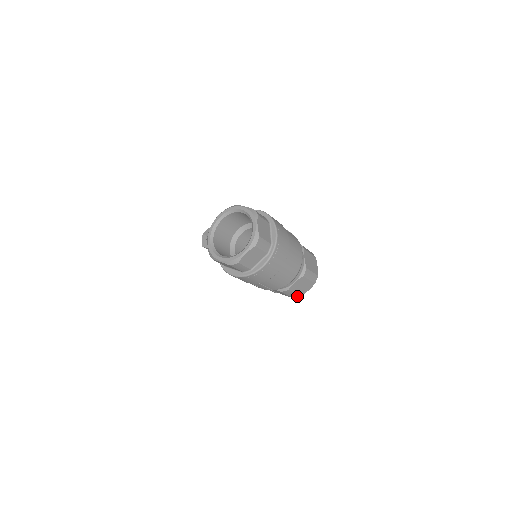
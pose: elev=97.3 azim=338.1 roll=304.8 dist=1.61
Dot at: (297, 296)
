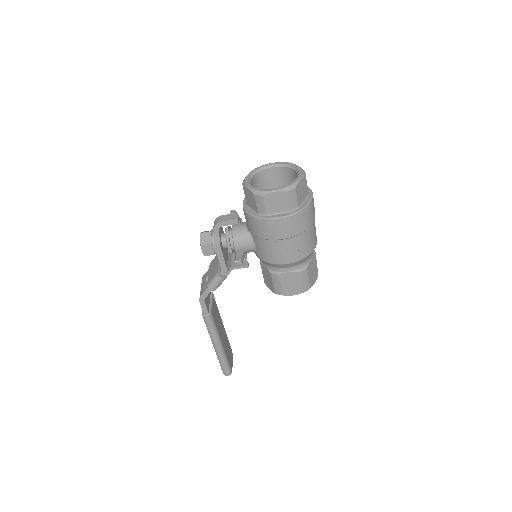
Dot at: (308, 287)
